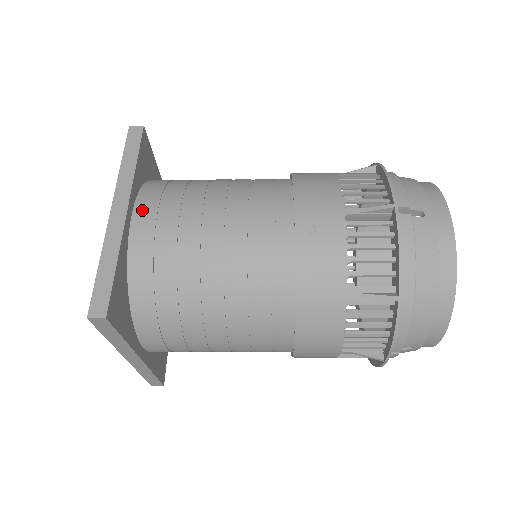
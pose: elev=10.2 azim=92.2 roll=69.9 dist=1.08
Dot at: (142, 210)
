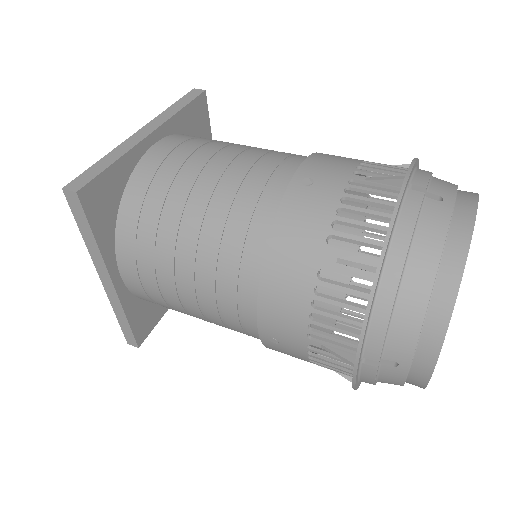
Dot at: (126, 272)
